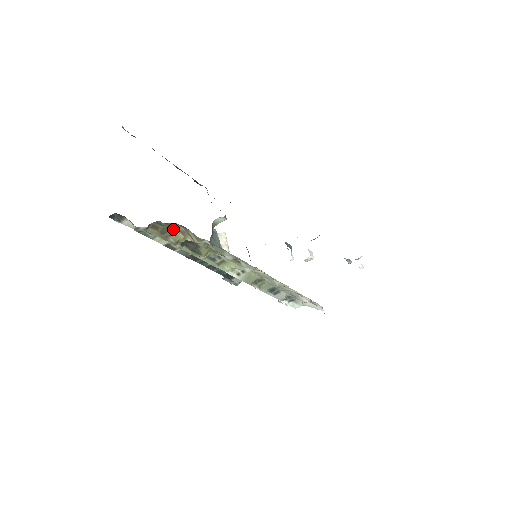
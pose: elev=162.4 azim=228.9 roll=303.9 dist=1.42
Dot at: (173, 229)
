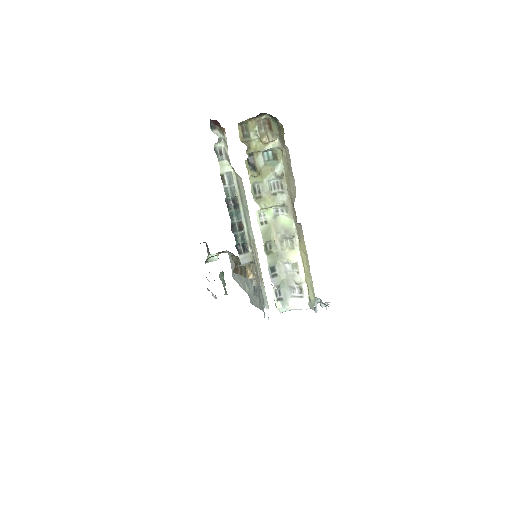
Dot at: (256, 130)
